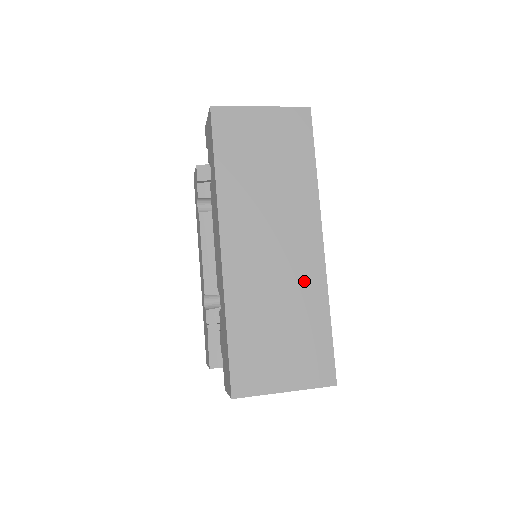
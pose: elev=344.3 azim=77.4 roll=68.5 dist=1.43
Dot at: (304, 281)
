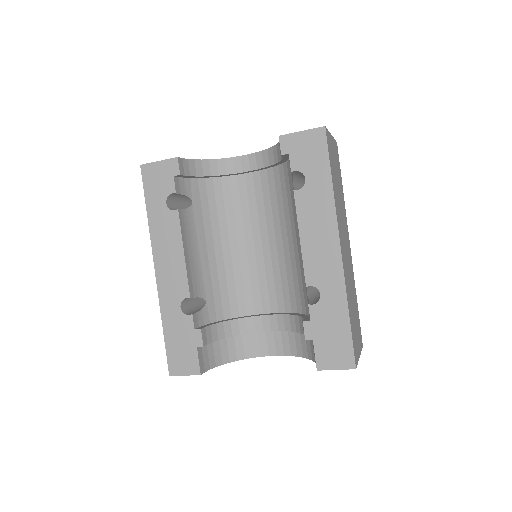
Dot at: (352, 274)
